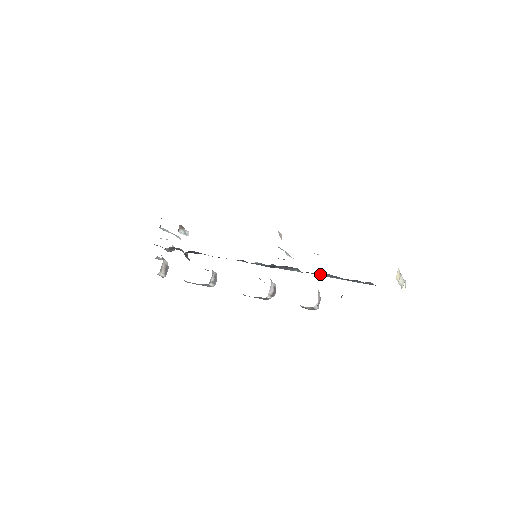
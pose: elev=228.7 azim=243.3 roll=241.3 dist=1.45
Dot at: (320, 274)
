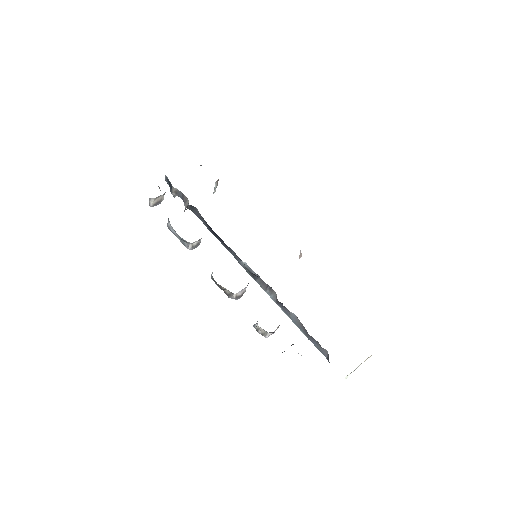
Dot at: (291, 313)
